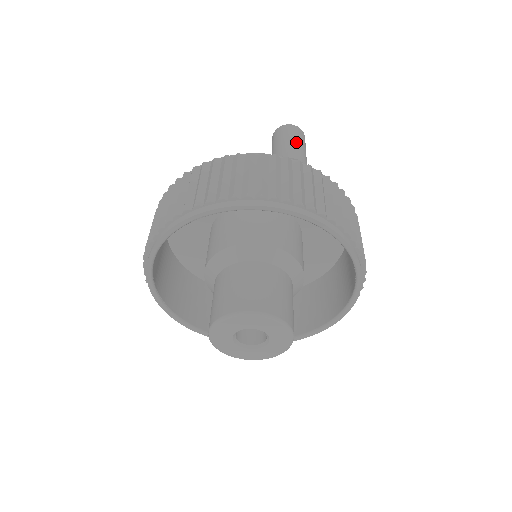
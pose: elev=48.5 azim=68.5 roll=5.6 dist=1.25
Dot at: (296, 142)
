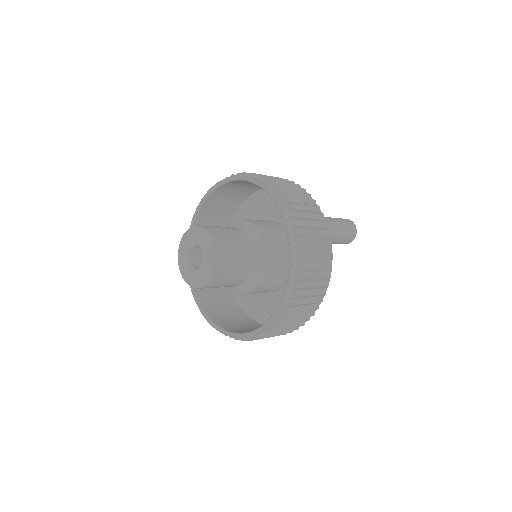
Dot at: (342, 225)
